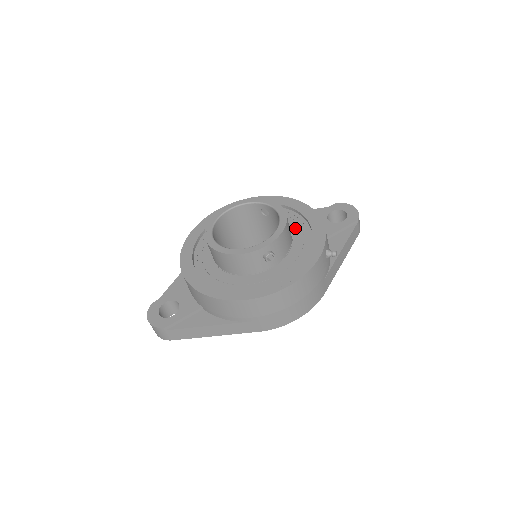
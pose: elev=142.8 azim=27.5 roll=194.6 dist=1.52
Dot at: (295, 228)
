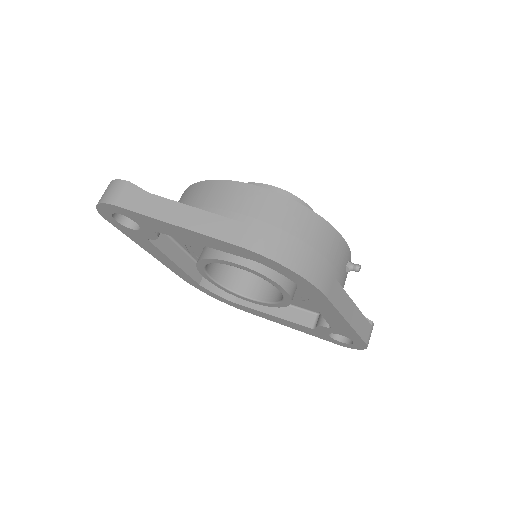
Dot at: occluded
